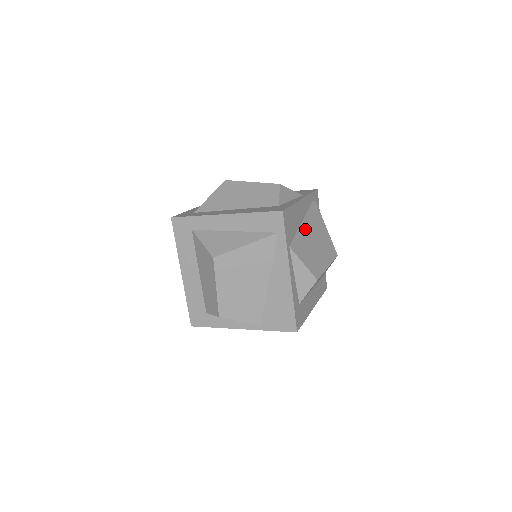
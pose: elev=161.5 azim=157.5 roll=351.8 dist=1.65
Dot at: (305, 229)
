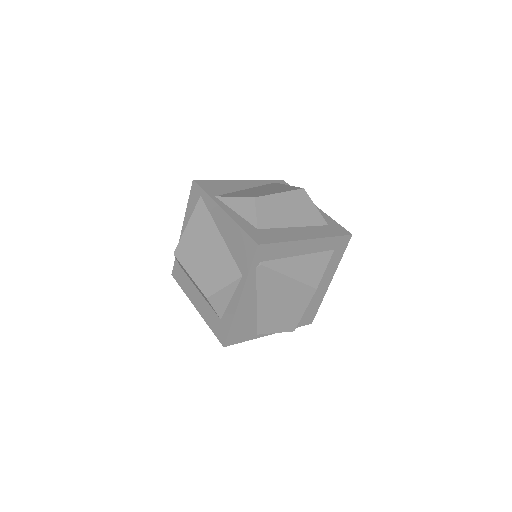
Dot at: (249, 190)
